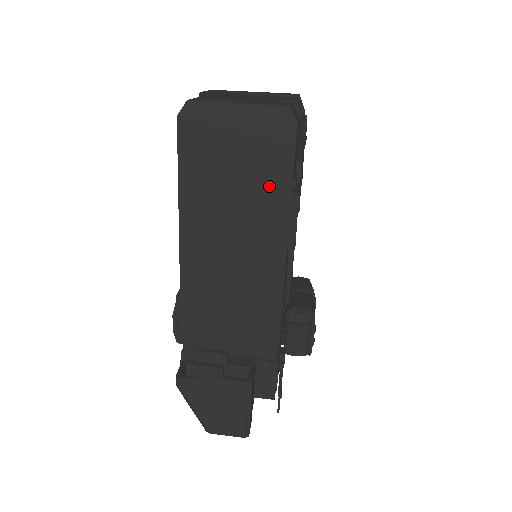
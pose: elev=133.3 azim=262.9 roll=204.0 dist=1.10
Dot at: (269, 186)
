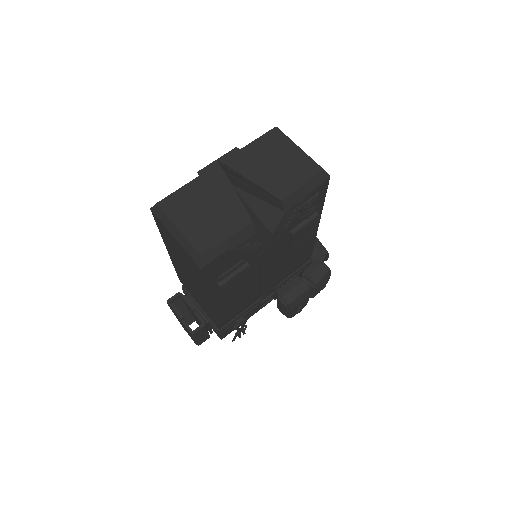
Dot at: (196, 276)
